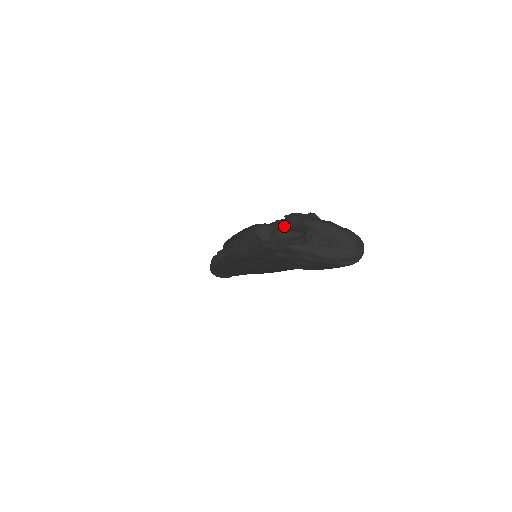
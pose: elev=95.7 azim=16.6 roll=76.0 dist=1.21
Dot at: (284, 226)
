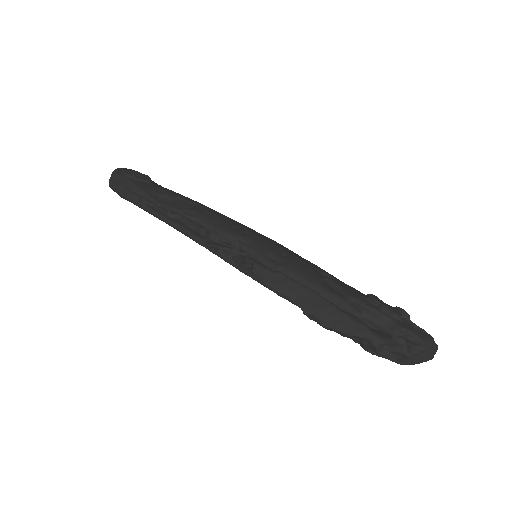
Dot at: (395, 337)
